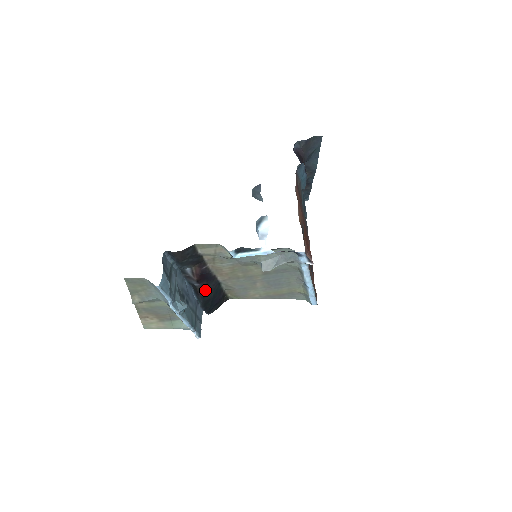
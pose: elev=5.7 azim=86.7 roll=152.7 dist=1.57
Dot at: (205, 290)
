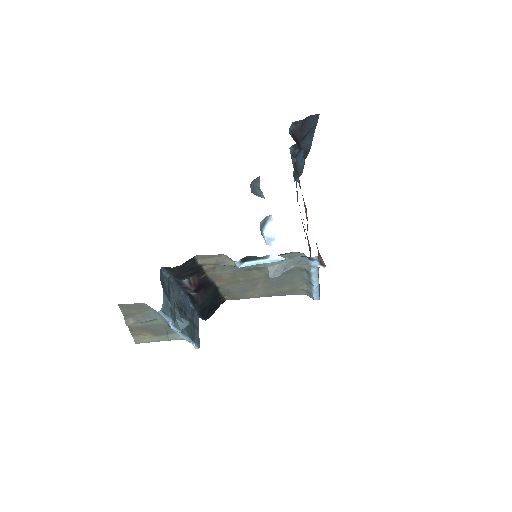
Dot at: (203, 298)
